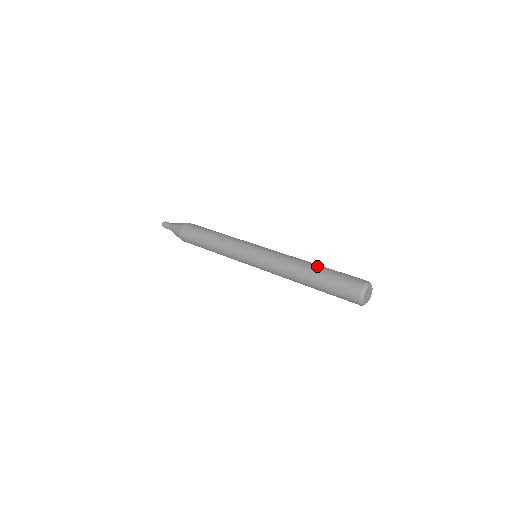
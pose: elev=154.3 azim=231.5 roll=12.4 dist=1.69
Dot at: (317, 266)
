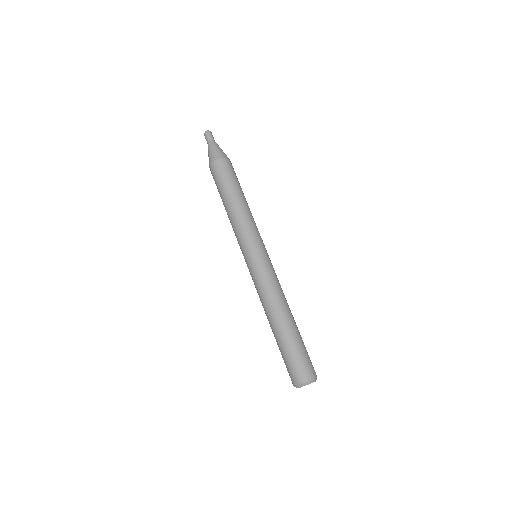
Dot at: (283, 327)
